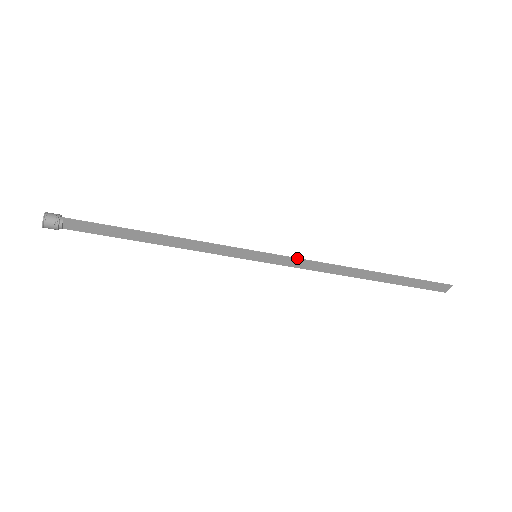
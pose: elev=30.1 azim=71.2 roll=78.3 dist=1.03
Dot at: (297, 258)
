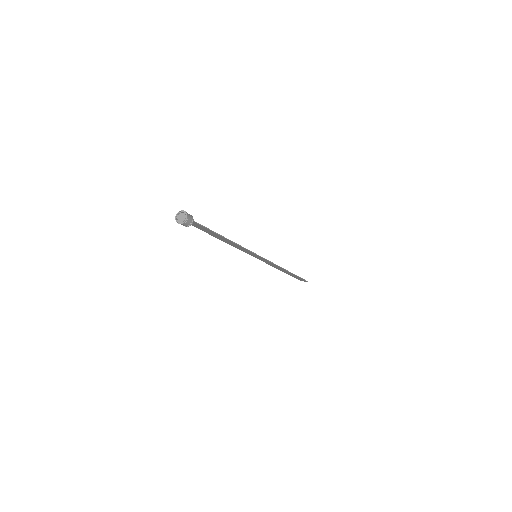
Dot at: (271, 262)
